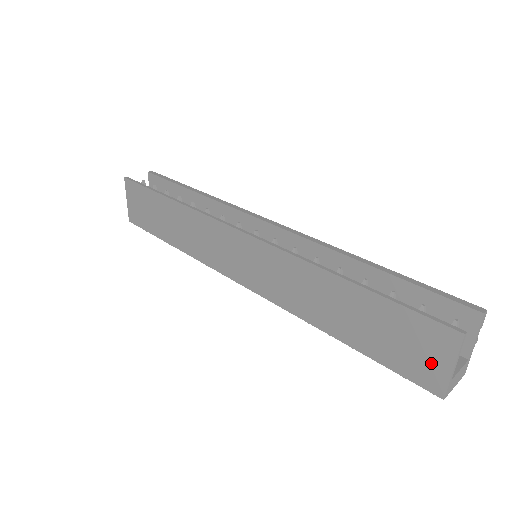
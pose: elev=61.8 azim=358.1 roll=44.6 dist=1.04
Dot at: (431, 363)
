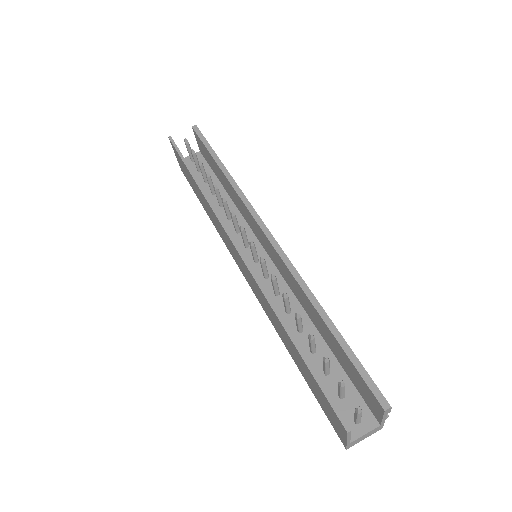
Dot at: (336, 426)
